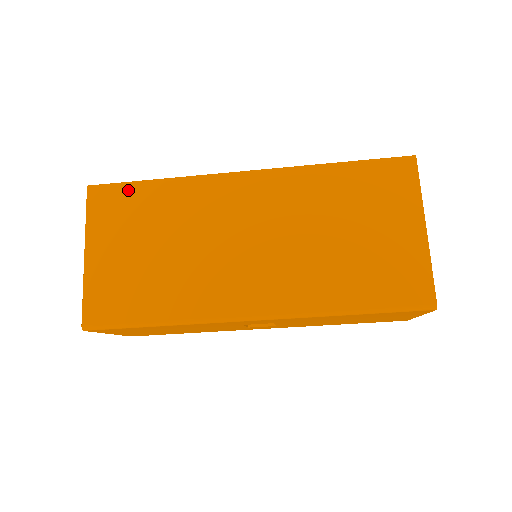
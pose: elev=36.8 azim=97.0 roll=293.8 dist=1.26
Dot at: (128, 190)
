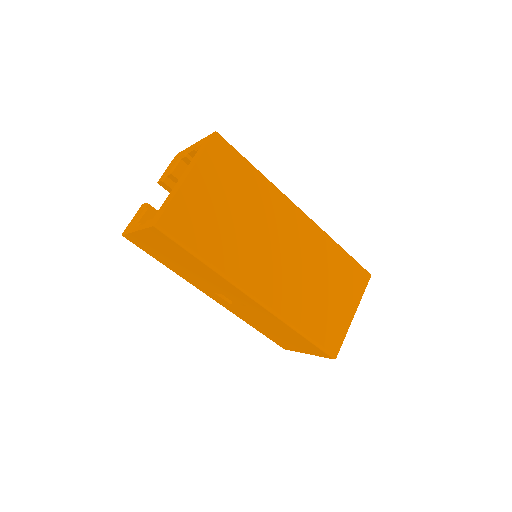
Dot at: (239, 160)
